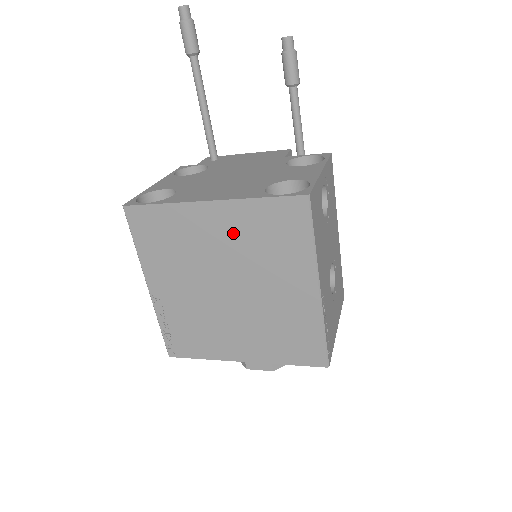
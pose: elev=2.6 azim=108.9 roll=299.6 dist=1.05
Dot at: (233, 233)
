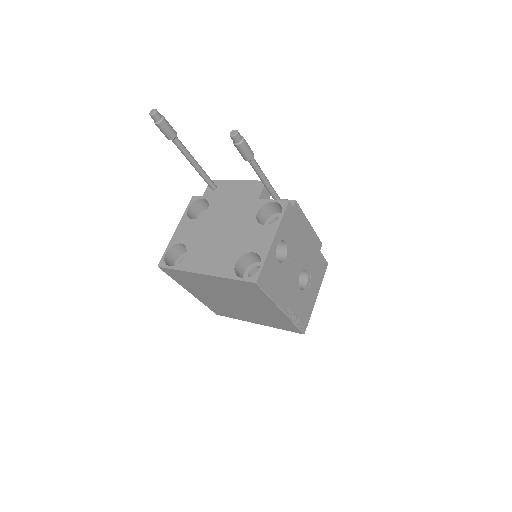
Dot at: (223, 286)
